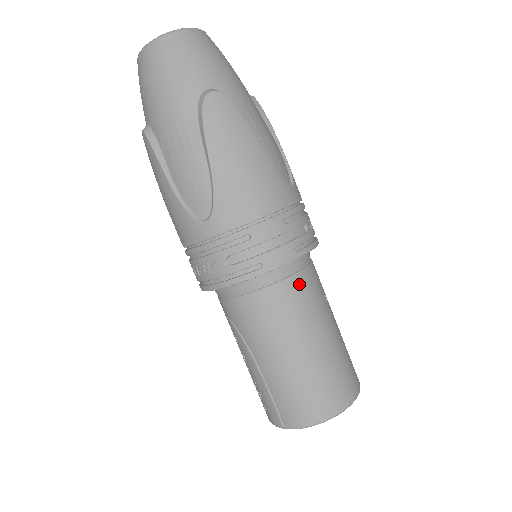
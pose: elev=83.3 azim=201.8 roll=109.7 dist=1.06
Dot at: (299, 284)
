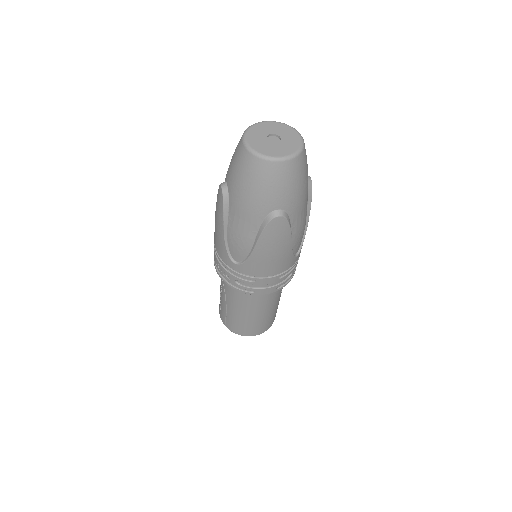
Dot at: (270, 294)
